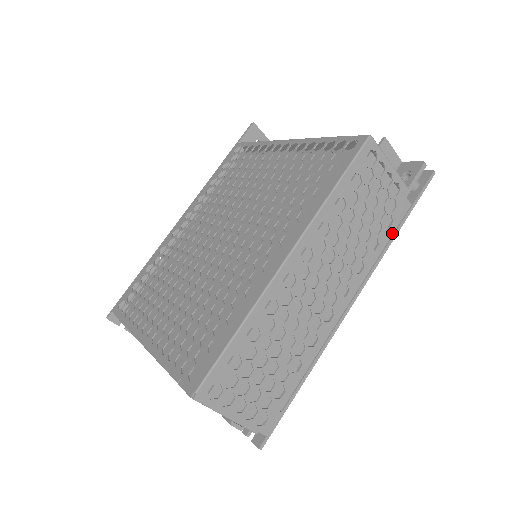
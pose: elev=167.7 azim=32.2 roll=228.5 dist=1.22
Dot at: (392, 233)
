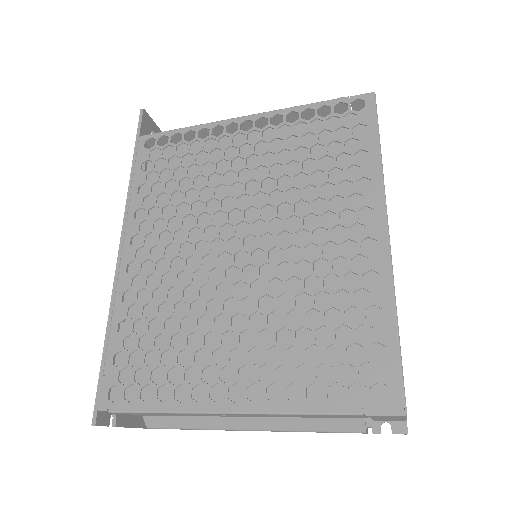
Dot at: occluded
